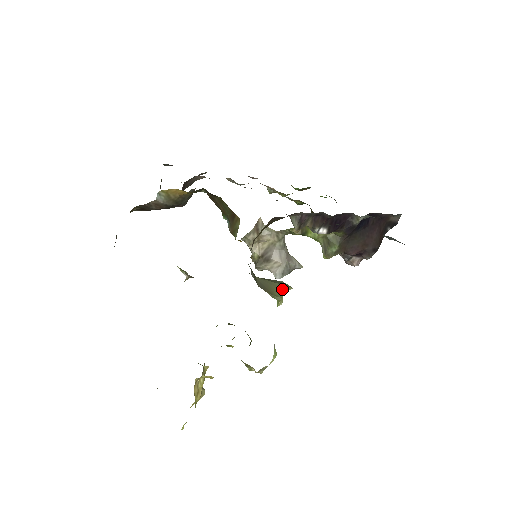
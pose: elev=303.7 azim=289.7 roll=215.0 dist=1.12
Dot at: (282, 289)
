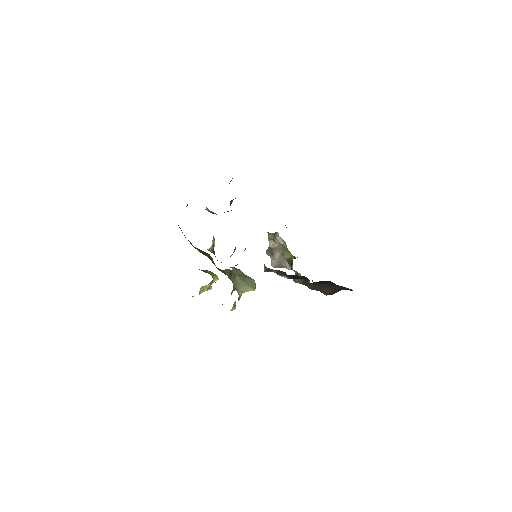
Dot at: (247, 289)
